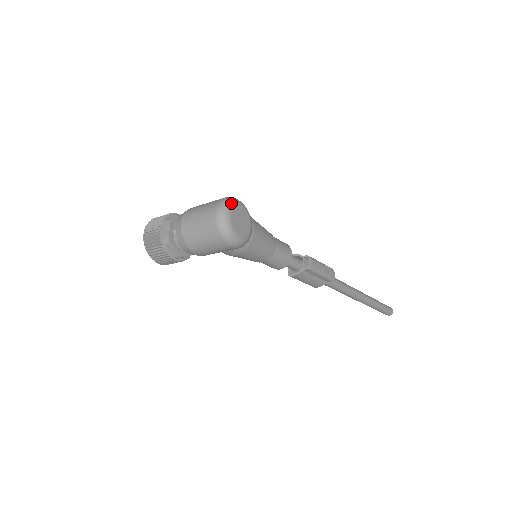
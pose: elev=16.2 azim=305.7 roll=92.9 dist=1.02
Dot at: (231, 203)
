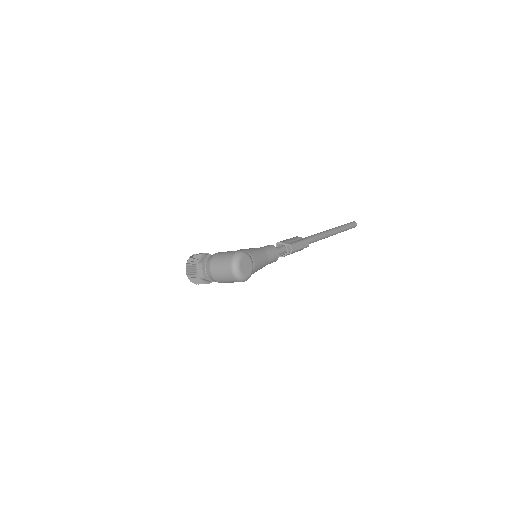
Dot at: (238, 260)
